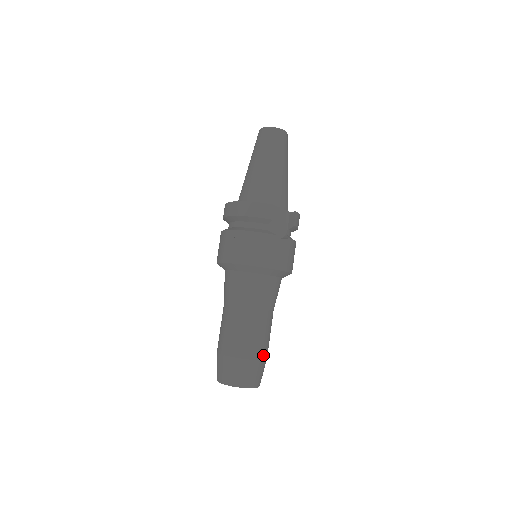
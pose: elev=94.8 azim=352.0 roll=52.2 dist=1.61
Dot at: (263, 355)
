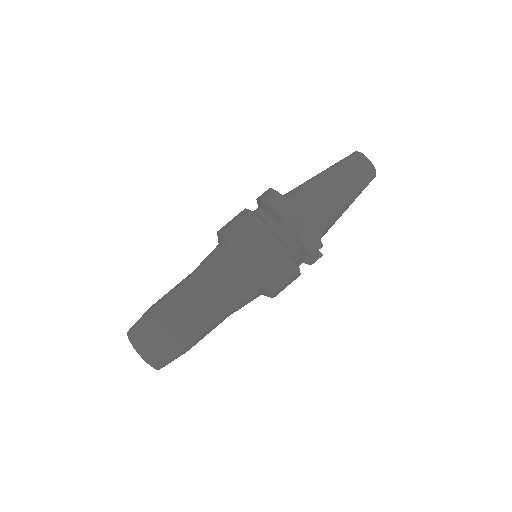
Dot at: occluded
